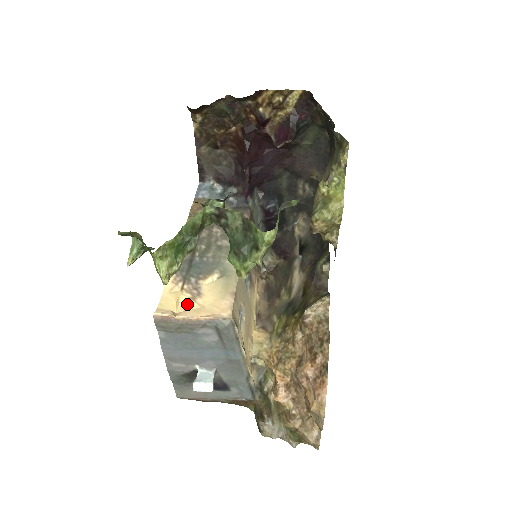
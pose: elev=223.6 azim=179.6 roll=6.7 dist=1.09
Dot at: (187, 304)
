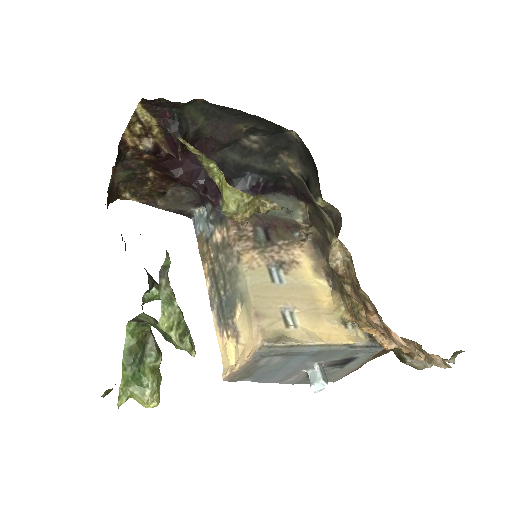
Dot at: (237, 350)
